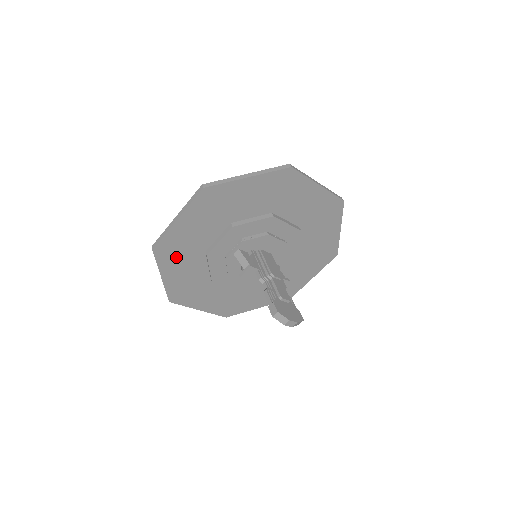
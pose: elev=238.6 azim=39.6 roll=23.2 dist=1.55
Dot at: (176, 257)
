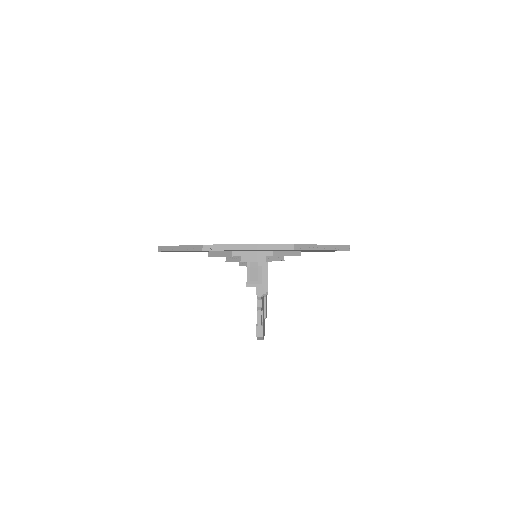
Dot at: occluded
